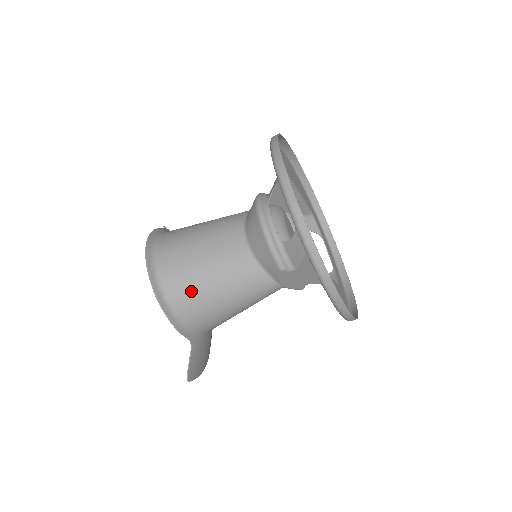
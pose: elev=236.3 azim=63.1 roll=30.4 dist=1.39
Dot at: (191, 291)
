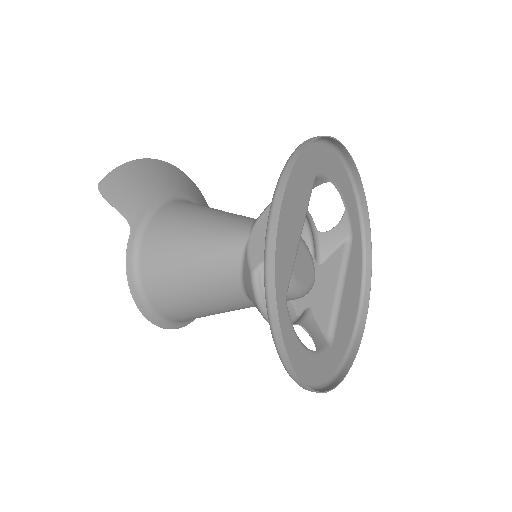
Dot at: occluded
